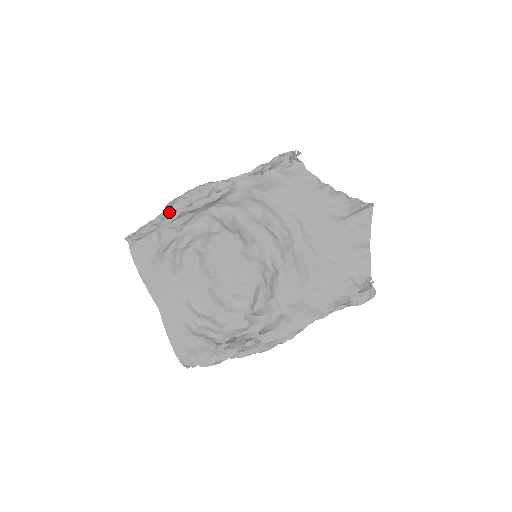
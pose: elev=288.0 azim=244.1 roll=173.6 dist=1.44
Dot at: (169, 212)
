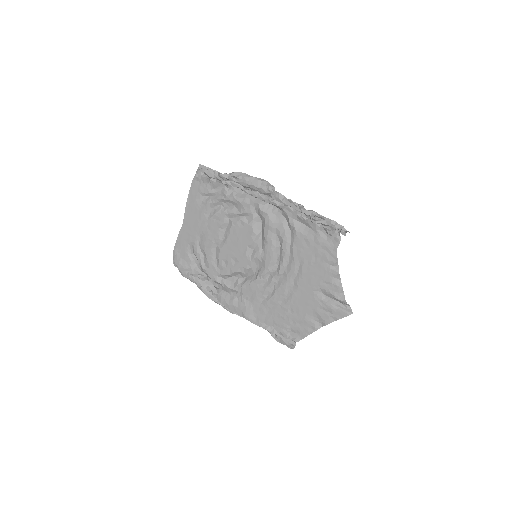
Dot at: (232, 179)
